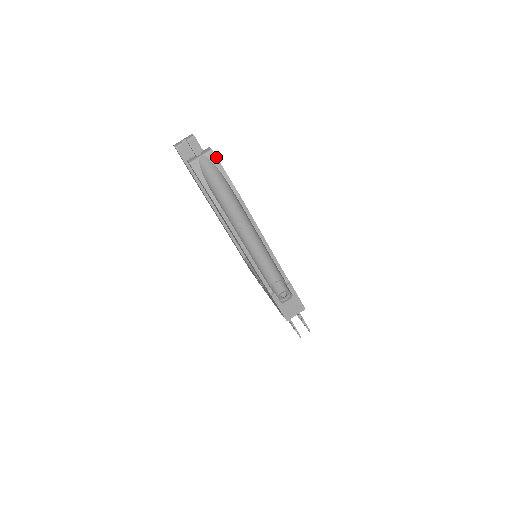
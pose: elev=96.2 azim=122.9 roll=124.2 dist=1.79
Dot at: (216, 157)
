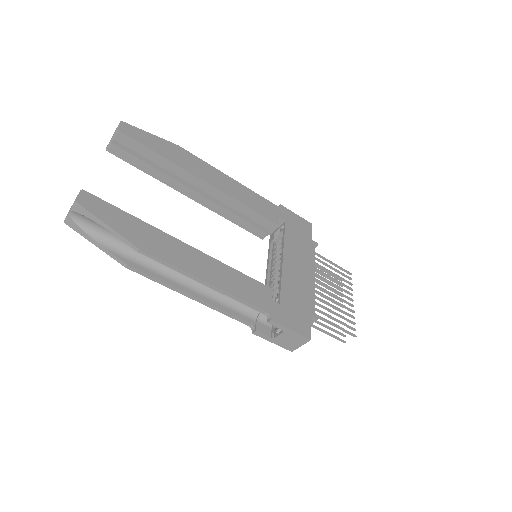
Dot at: (85, 209)
